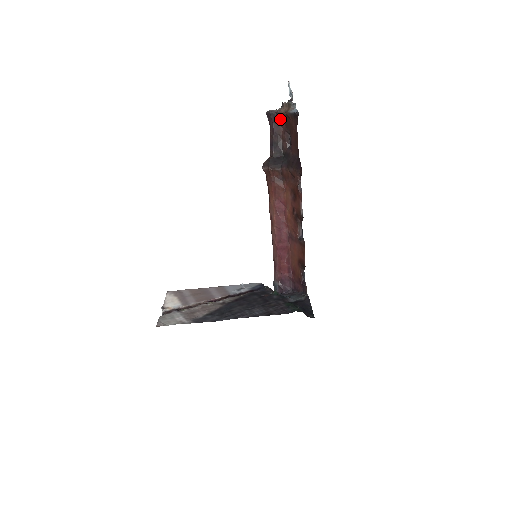
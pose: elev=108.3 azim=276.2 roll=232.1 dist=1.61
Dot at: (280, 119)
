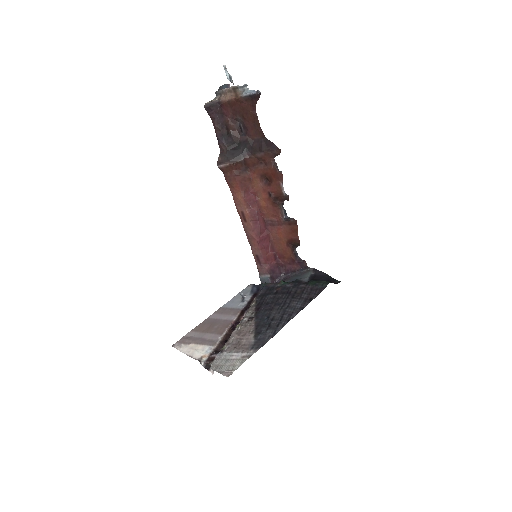
Dot at: (224, 108)
